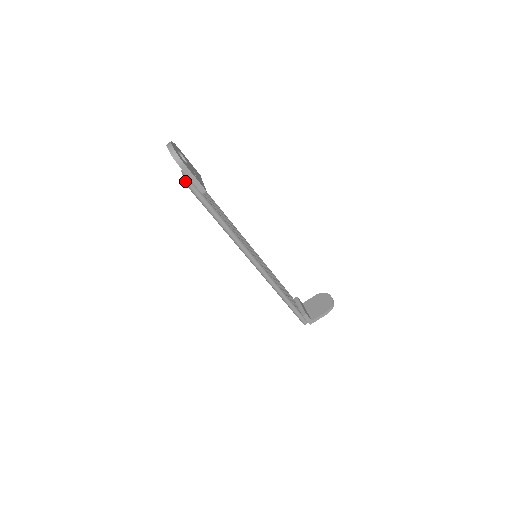
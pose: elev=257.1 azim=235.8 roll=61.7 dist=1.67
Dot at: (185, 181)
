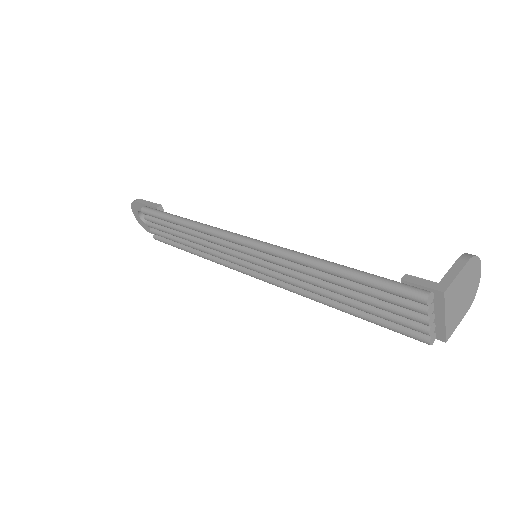
Dot at: (144, 216)
